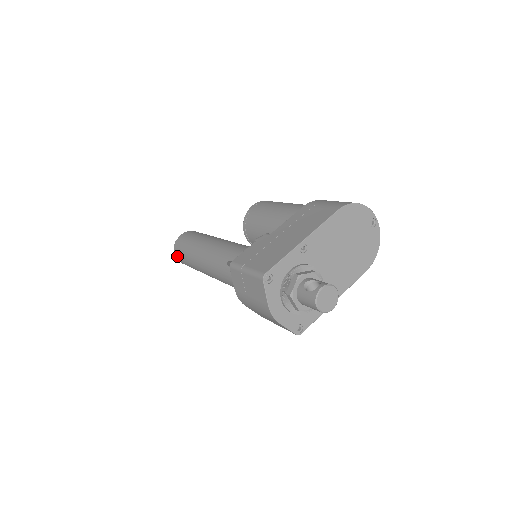
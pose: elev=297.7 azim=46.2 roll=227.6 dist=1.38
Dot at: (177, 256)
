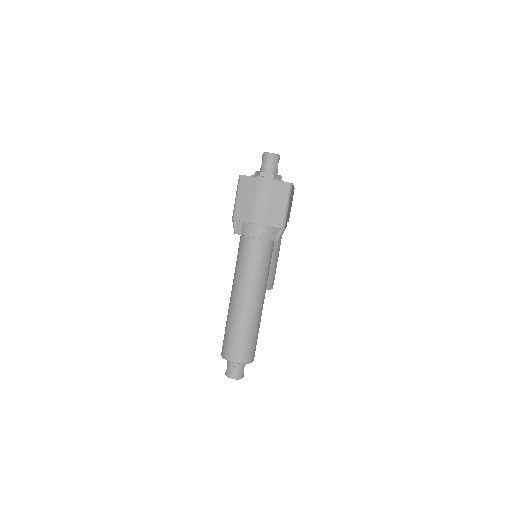
Dot at: (231, 357)
